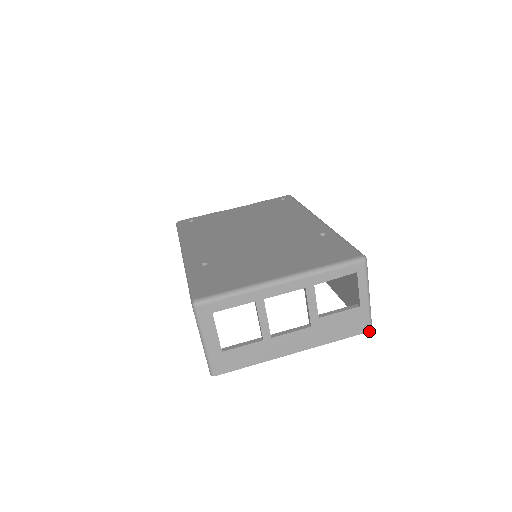
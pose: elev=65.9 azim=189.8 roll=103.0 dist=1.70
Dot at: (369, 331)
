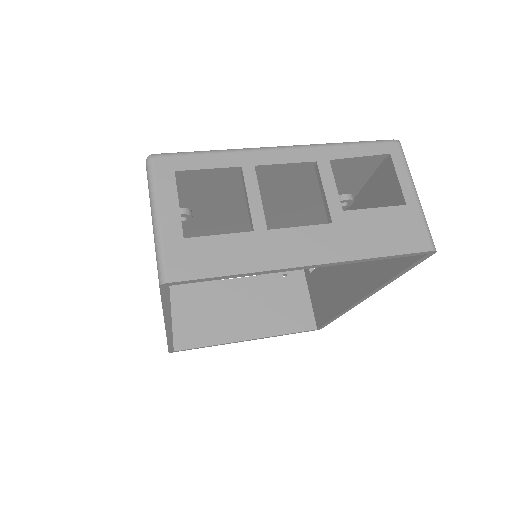
Dot at: (431, 250)
